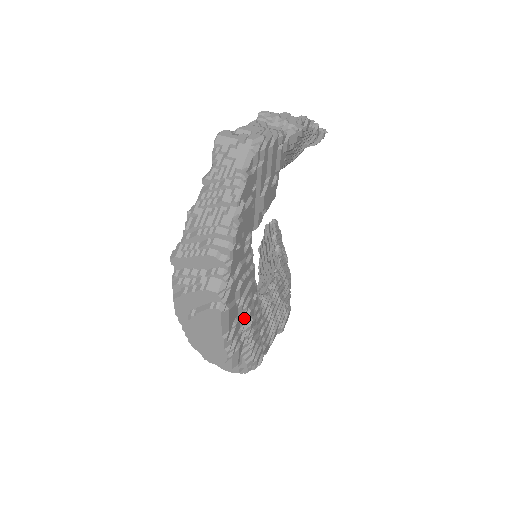
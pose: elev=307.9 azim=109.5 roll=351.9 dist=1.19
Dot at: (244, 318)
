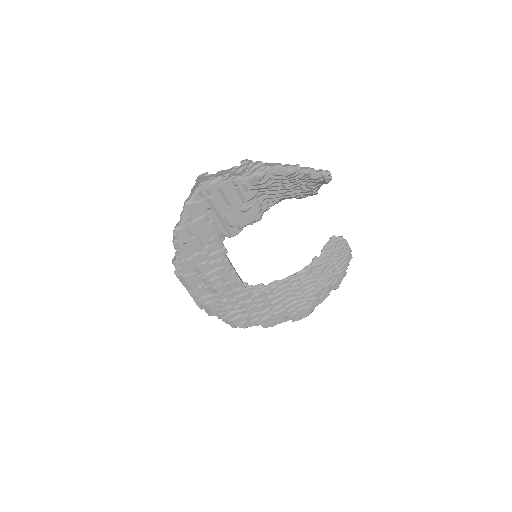
Dot at: (211, 288)
